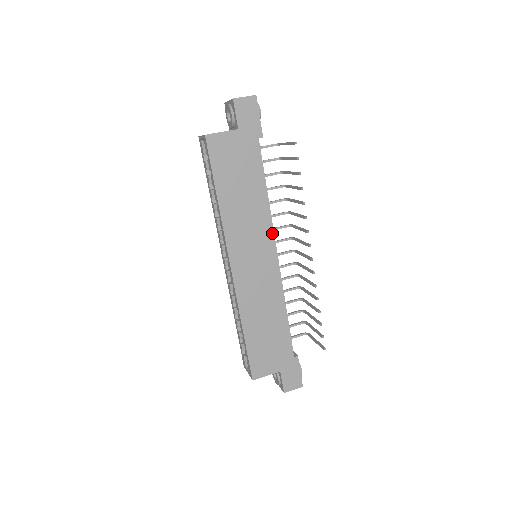
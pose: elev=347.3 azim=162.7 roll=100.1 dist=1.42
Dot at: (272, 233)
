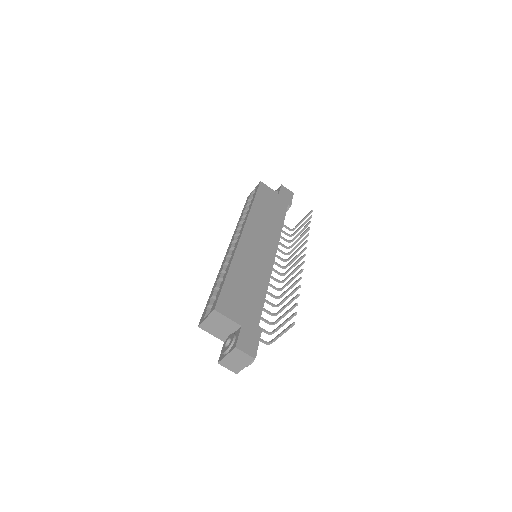
Dot at: (277, 243)
